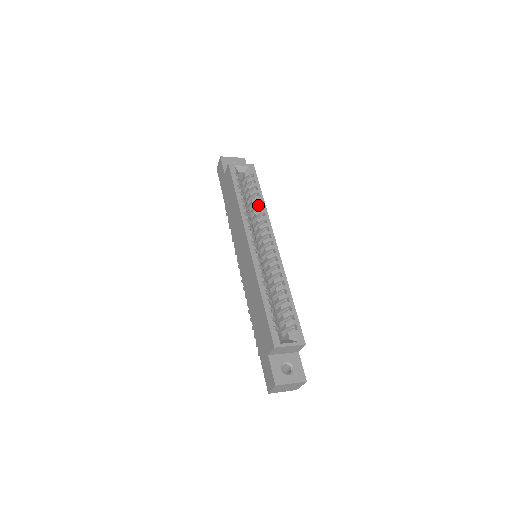
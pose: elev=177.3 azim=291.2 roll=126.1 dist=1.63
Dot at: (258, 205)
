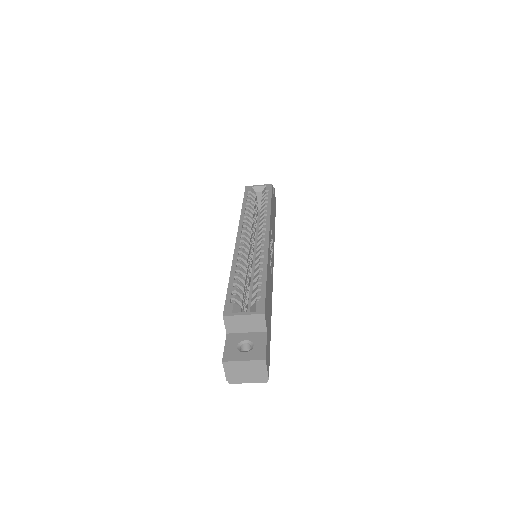
Dot at: (263, 210)
